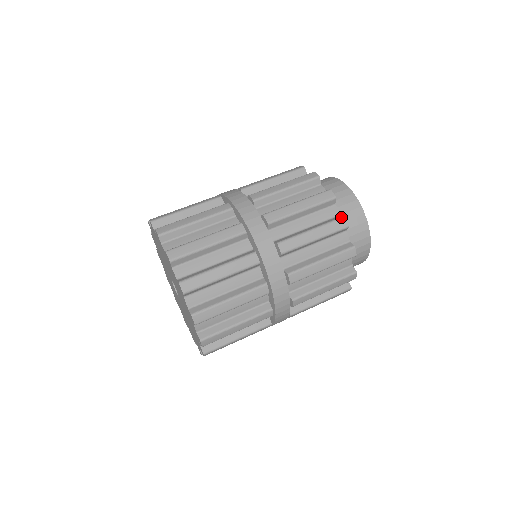
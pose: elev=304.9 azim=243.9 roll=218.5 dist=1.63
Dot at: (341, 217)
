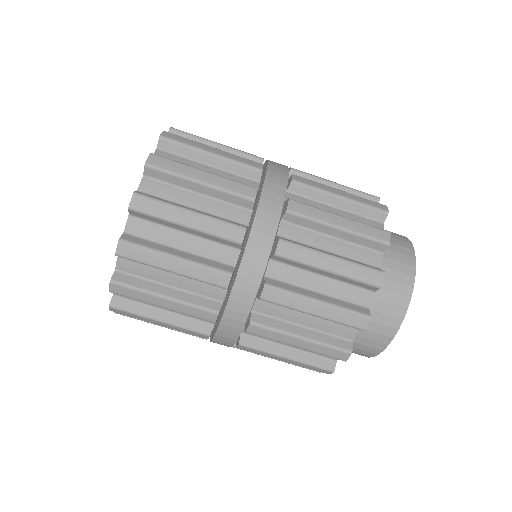
Dot at: (346, 350)
